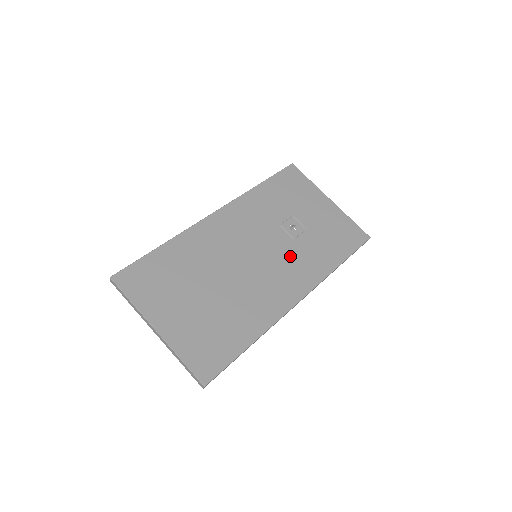
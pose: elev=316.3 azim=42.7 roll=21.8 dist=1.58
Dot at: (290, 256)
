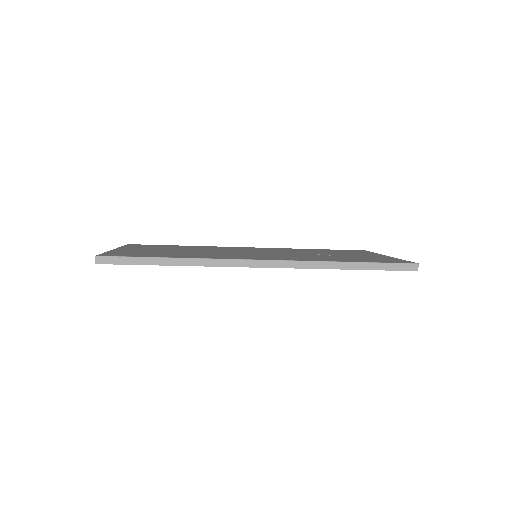
Dot at: occluded
